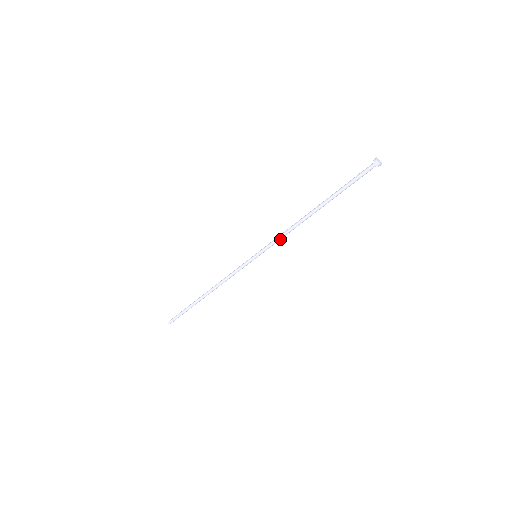
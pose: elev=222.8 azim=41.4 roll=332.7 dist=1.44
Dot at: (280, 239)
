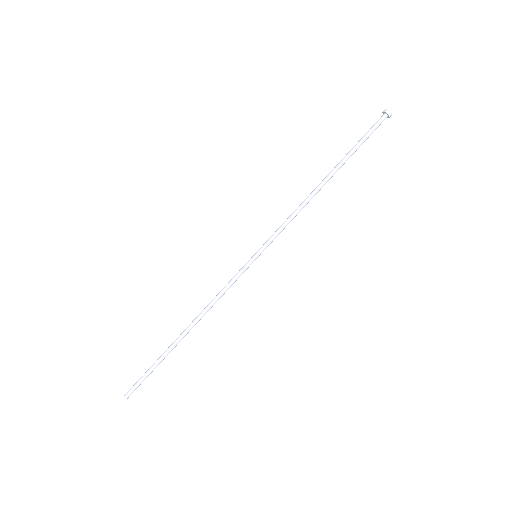
Dot at: (286, 225)
